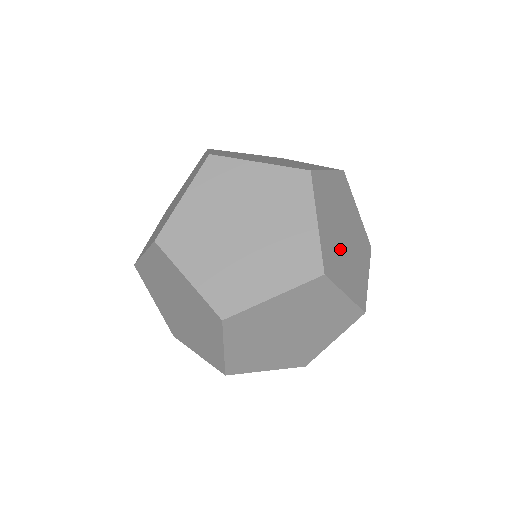
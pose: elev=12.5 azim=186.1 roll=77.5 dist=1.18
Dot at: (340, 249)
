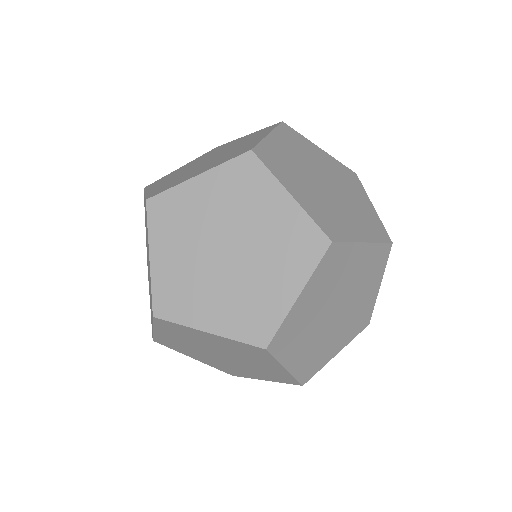
Dot at: (304, 176)
